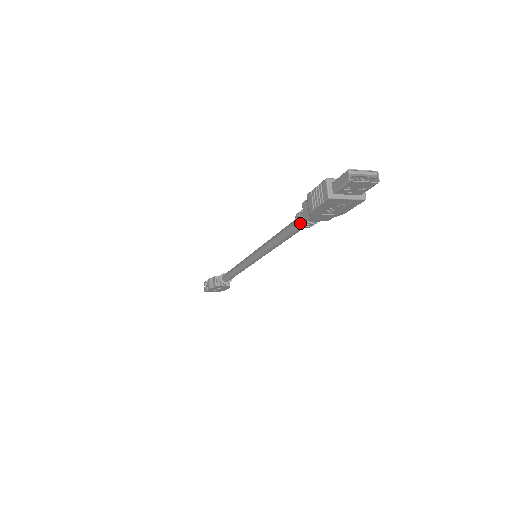
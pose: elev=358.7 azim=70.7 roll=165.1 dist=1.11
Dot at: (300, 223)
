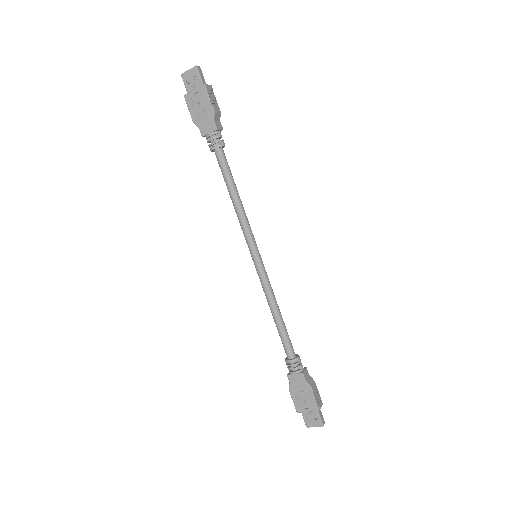
Dot at: (211, 149)
